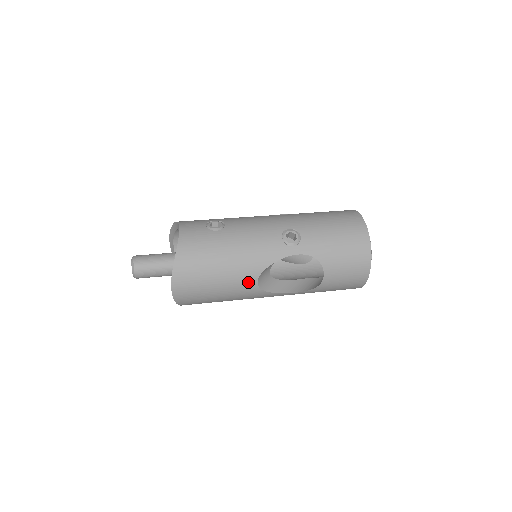
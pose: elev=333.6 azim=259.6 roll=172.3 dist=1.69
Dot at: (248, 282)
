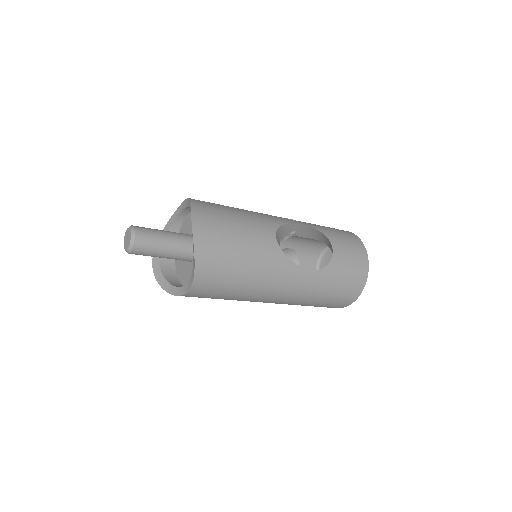
Dot at: (267, 235)
